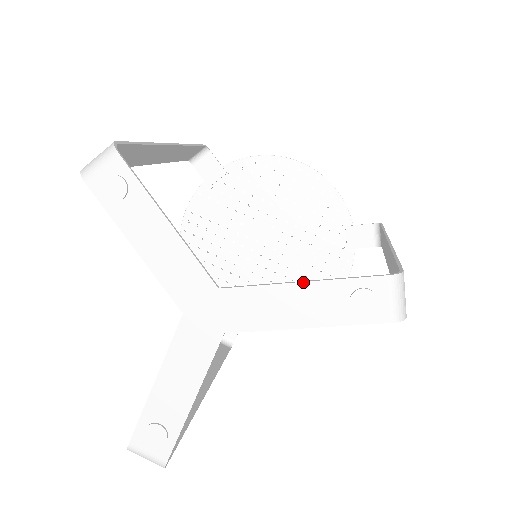
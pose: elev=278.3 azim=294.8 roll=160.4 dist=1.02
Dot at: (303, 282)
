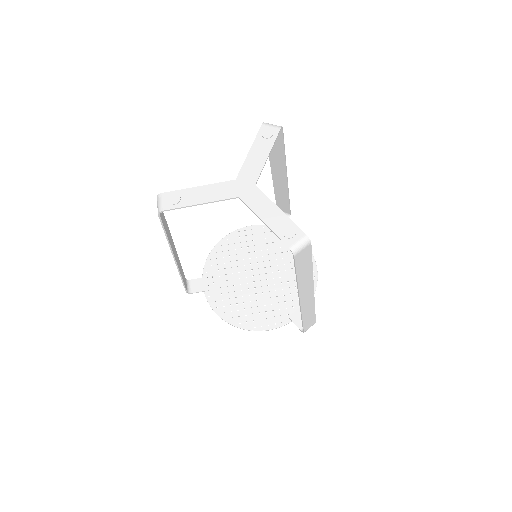
Dot at: (280, 209)
